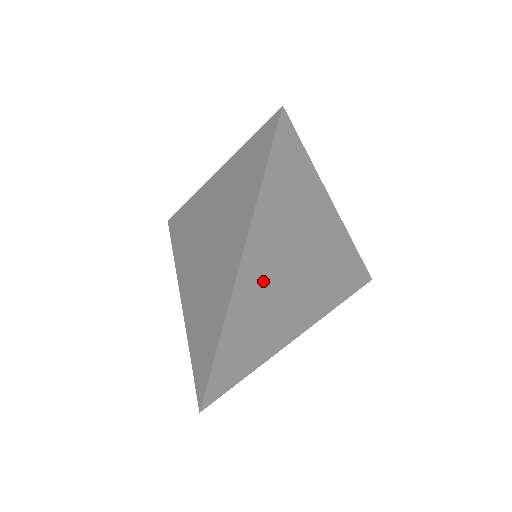
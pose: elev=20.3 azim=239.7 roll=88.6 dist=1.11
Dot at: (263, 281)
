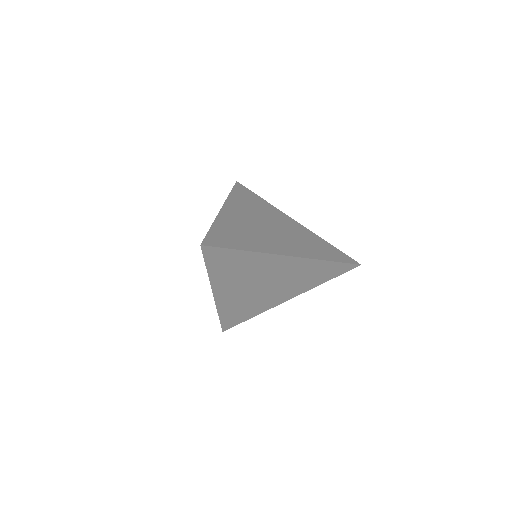
Dot at: (237, 295)
